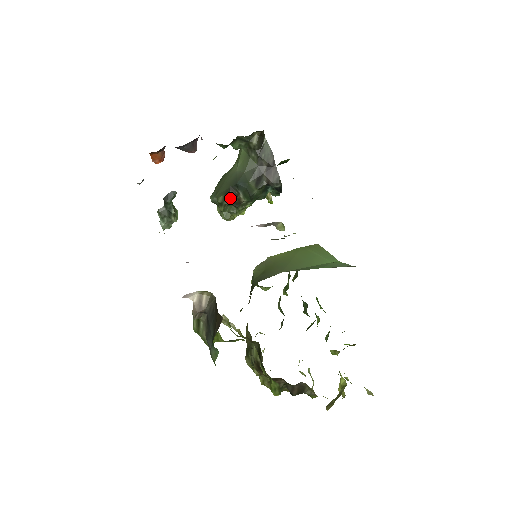
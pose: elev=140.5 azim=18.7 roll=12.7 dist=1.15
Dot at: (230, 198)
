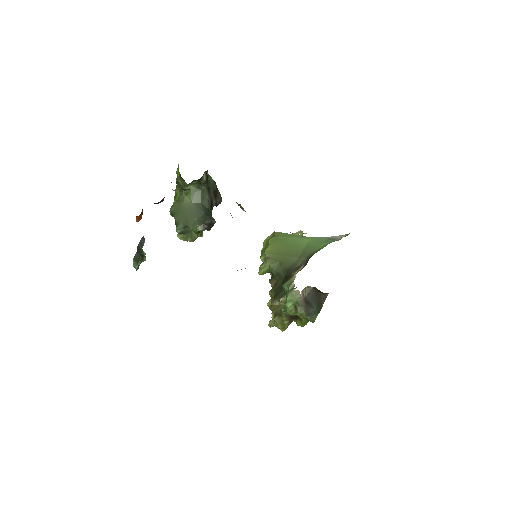
Dot at: (209, 225)
